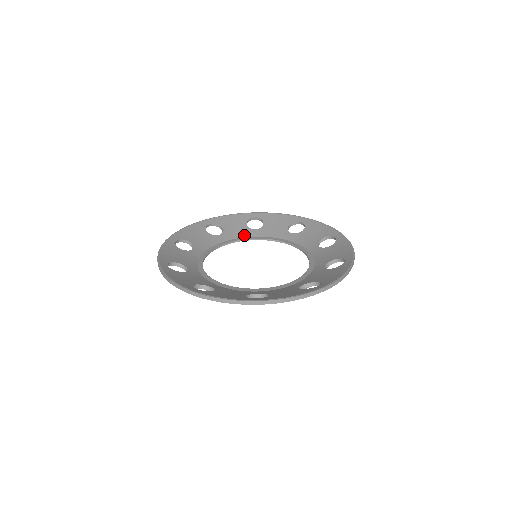
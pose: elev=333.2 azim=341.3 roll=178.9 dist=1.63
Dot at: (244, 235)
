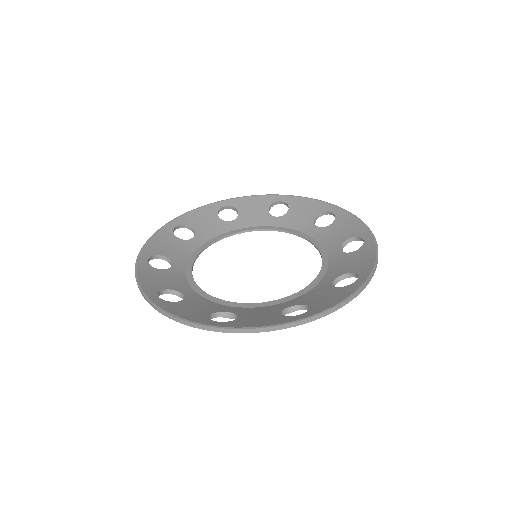
Dot at: (191, 250)
